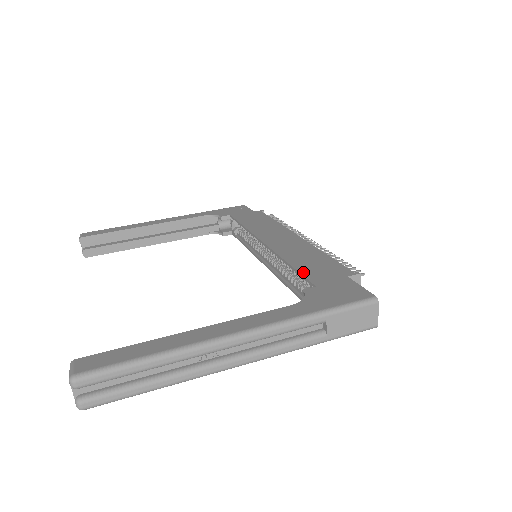
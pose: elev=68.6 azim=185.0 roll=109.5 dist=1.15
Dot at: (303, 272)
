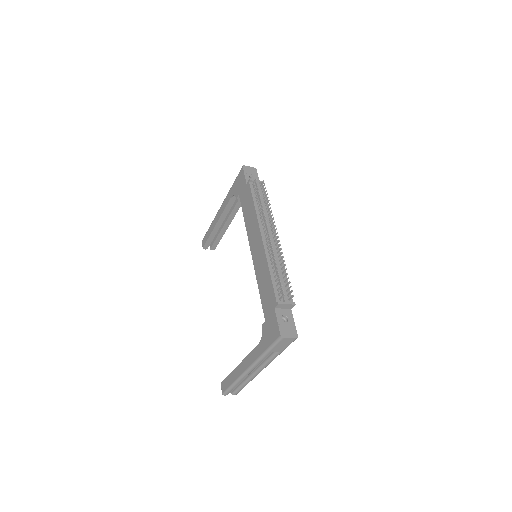
Dot at: (262, 302)
